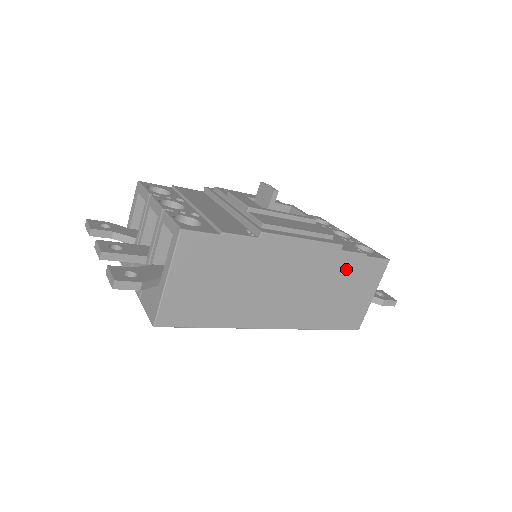
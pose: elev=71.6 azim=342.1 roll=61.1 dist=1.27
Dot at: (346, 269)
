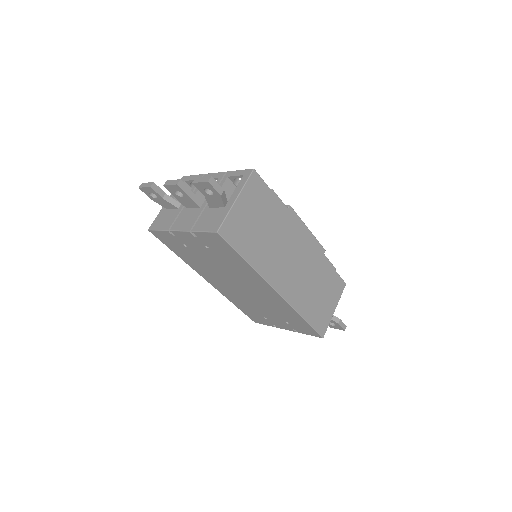
Dot at: (324, 272)
